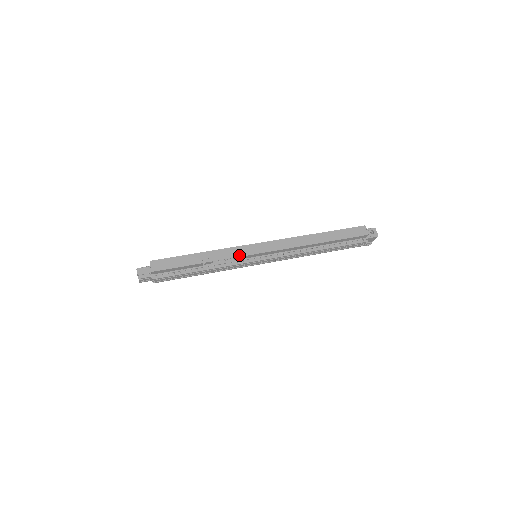
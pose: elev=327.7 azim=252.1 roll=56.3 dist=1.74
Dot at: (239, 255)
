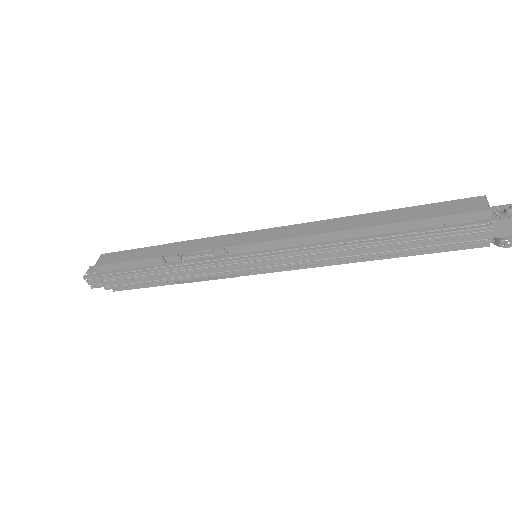
Dot at: (217, 246)
